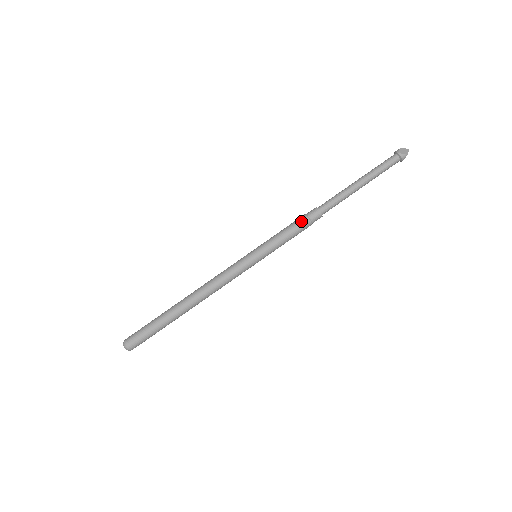
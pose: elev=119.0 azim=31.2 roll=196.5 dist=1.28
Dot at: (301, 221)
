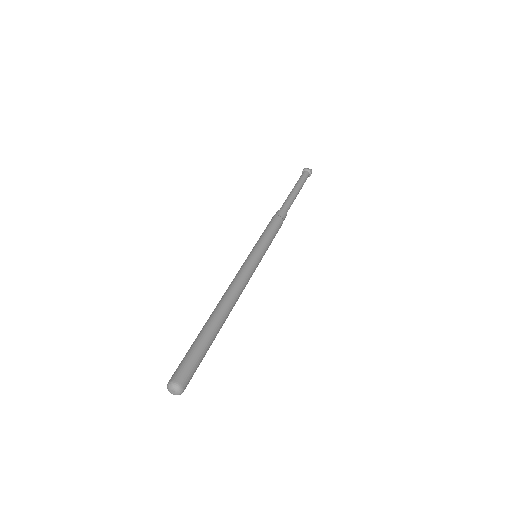
Dot at: (276, 219)
